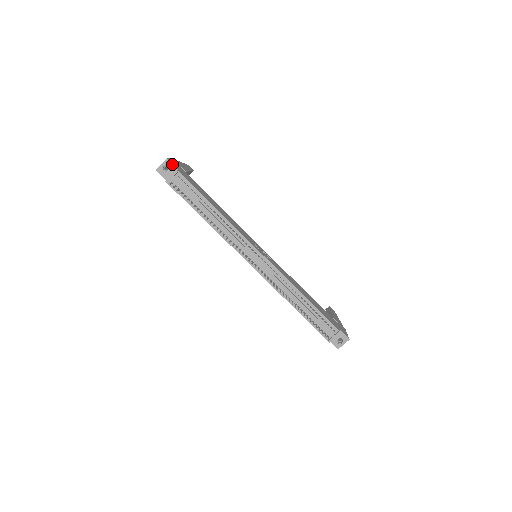
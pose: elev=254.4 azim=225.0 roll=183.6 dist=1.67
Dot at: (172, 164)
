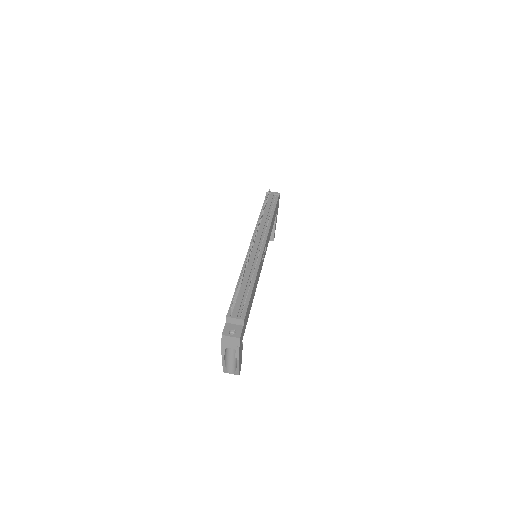
Dot at: (279, 196)
